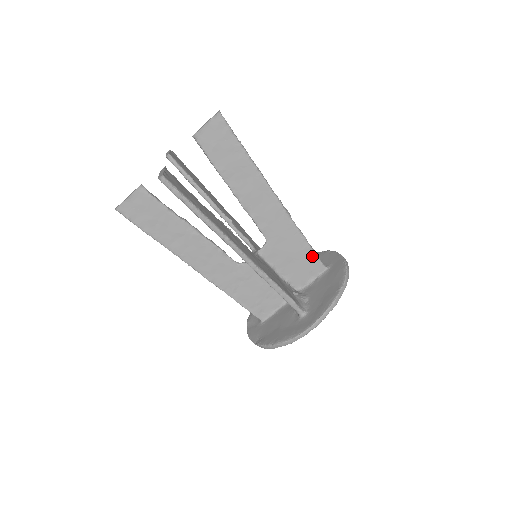
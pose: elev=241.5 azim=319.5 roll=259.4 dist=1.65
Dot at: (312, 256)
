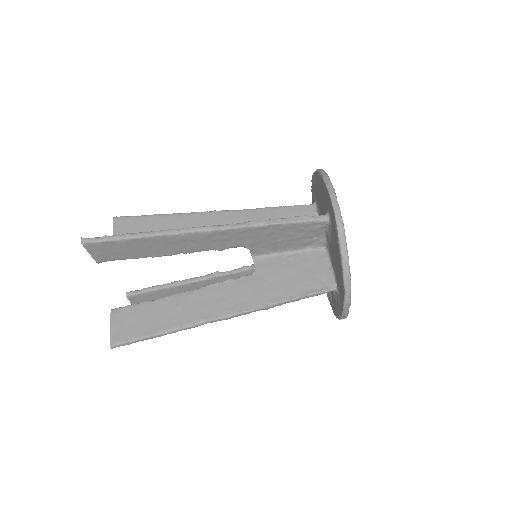
Dot at: (292, 209)
